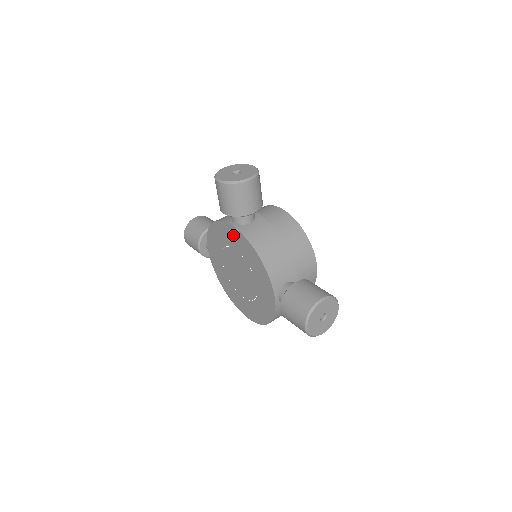
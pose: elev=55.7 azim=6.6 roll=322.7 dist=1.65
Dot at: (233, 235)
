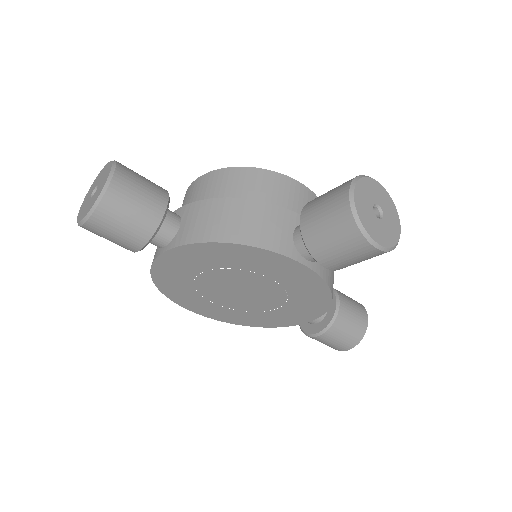
Dot at: (294, 273)
